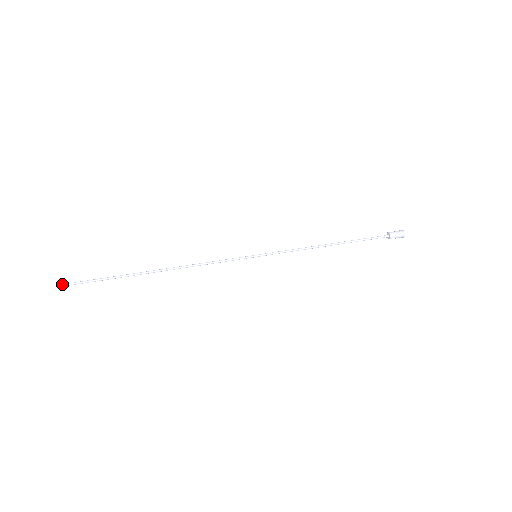
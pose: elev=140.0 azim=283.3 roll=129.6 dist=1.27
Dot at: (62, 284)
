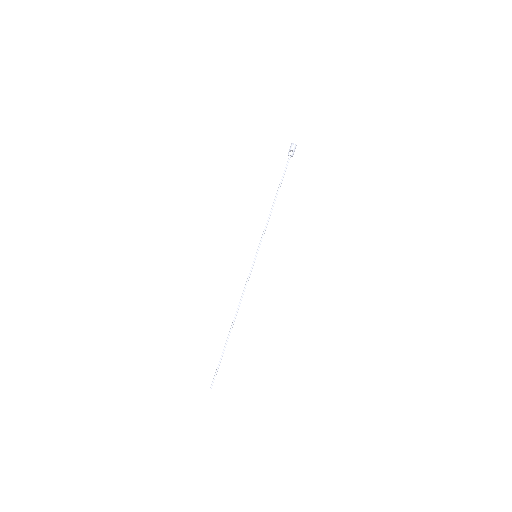
Dot at: occluded
